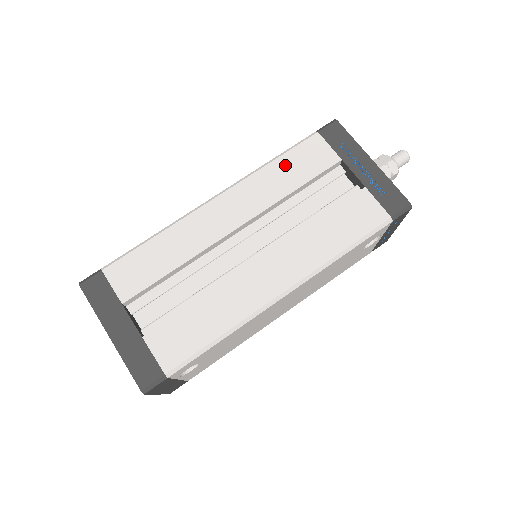
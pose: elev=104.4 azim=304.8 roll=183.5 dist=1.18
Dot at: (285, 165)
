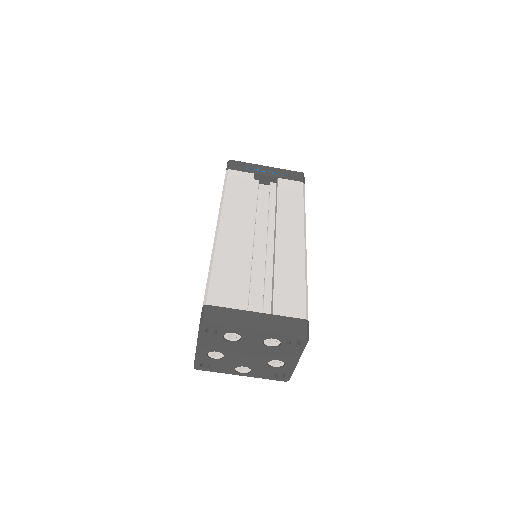
Dot at: (233, 191)
